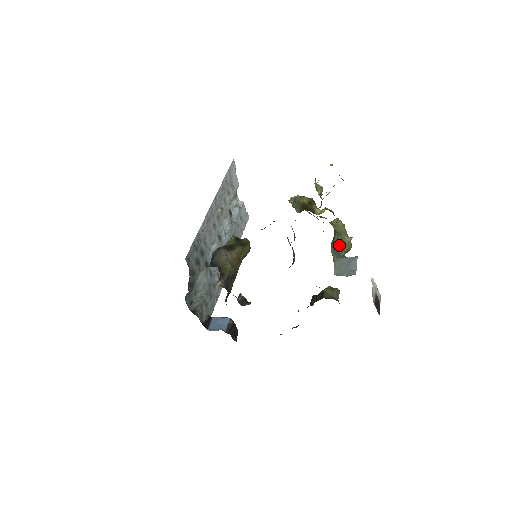
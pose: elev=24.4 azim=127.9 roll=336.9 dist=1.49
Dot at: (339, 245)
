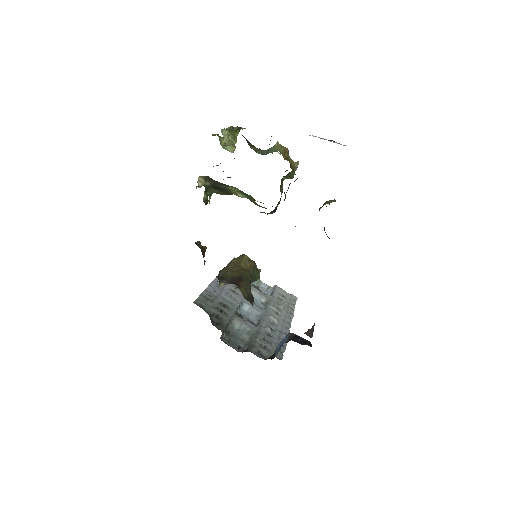
Dot at: (269, 151)
